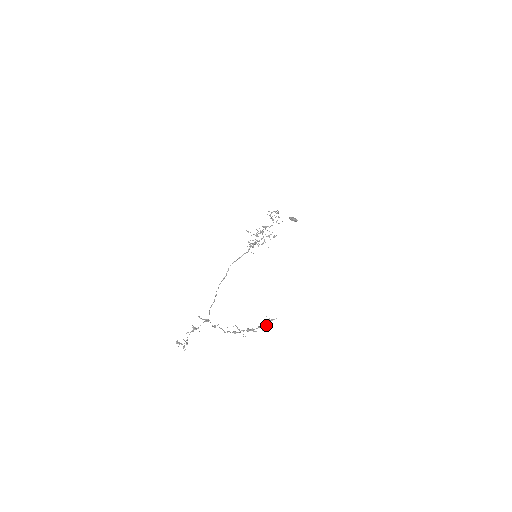
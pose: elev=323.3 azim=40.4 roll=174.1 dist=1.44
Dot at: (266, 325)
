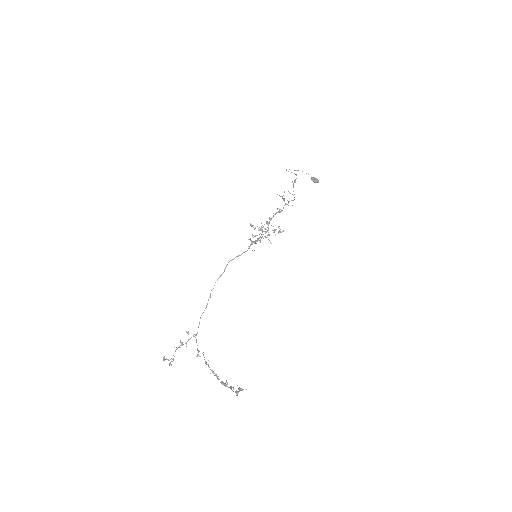
Dot at: (236, 393)
